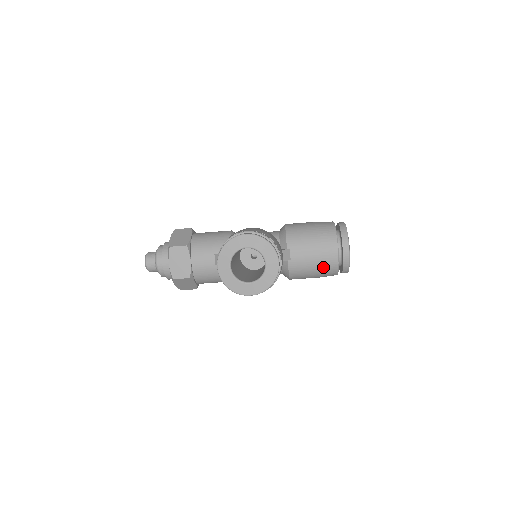
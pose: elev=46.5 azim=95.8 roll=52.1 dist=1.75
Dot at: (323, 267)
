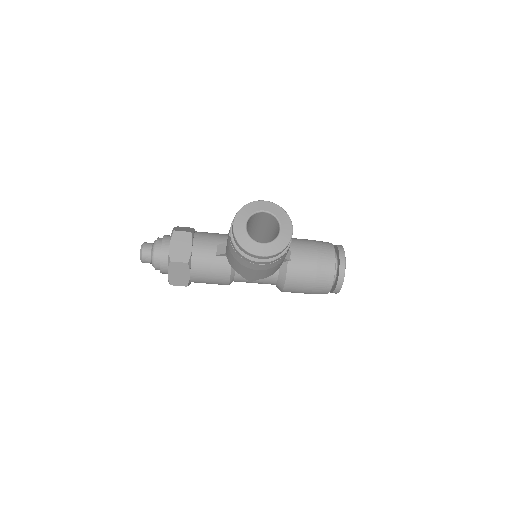
Dot at: (320, 275)
